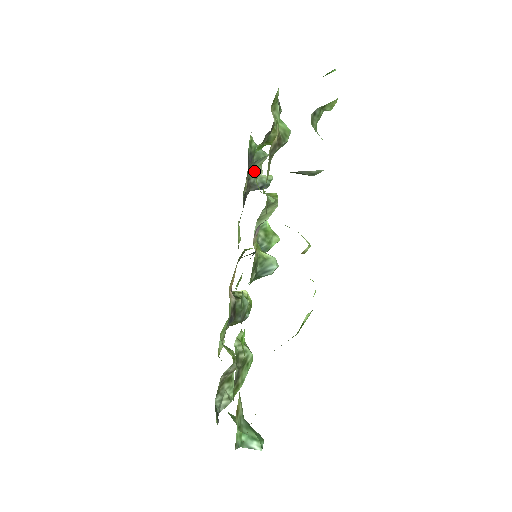
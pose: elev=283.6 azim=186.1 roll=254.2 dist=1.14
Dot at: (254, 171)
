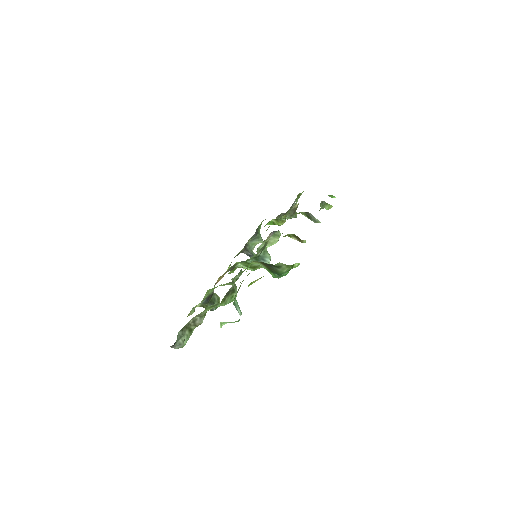
Dot at: (251, 244)
